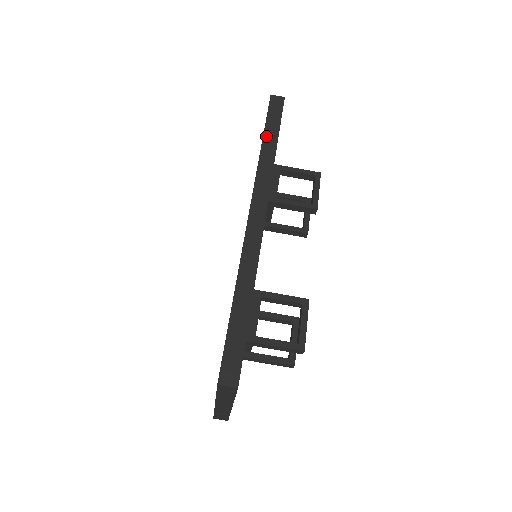
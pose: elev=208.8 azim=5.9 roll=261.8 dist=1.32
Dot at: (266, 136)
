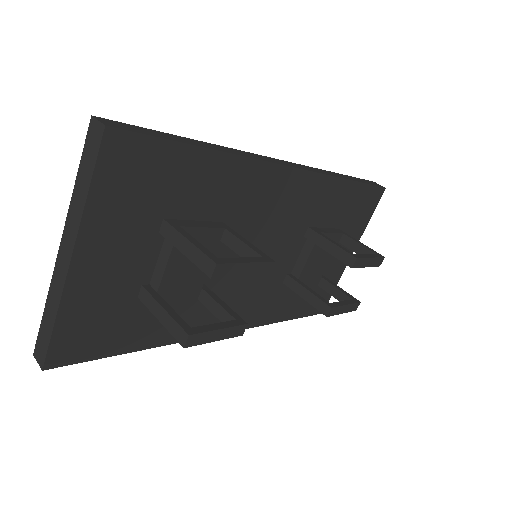
Dot at: (346, 176)
